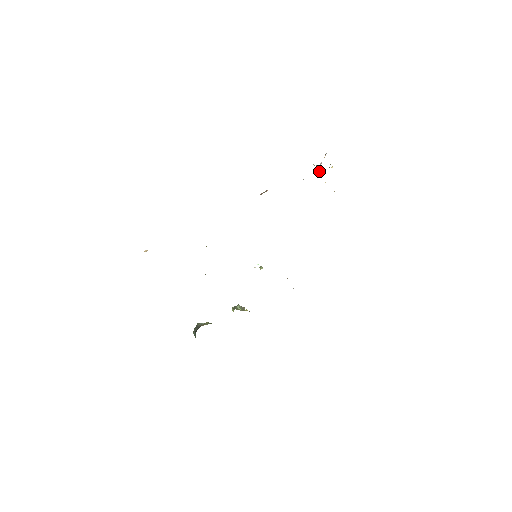
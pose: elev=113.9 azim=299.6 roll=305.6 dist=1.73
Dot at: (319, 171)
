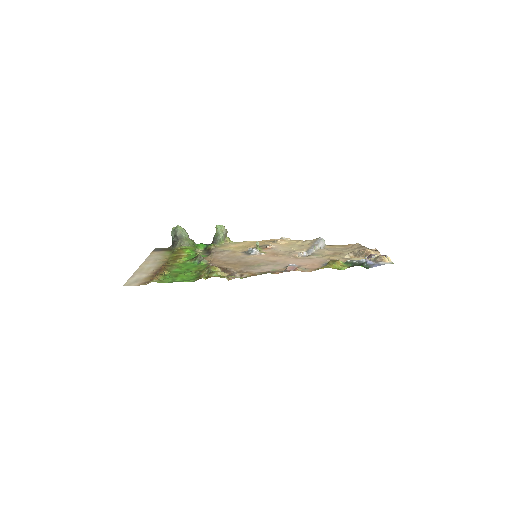
Dot at: (364, 262)
